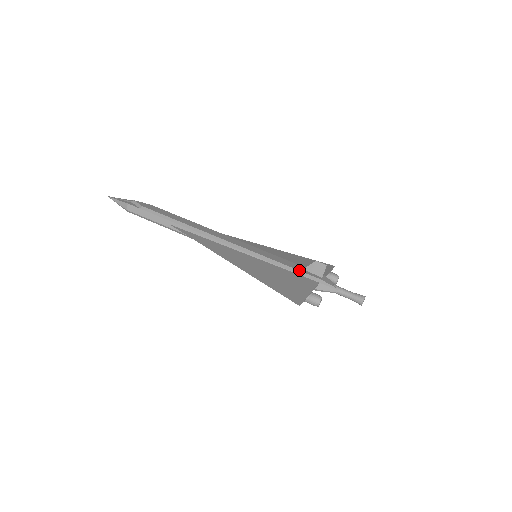
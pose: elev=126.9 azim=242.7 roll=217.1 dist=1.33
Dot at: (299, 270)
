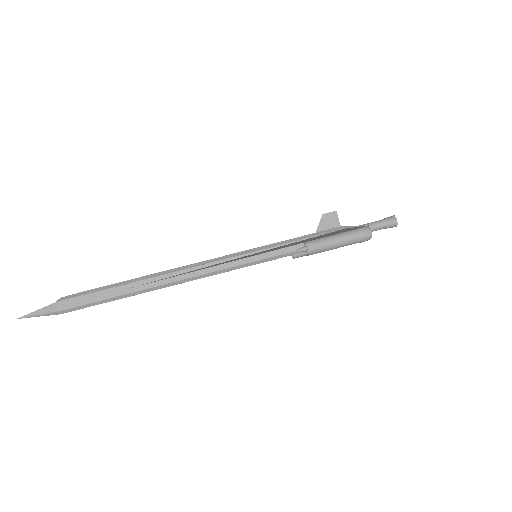
Dot at: (314, 233)
